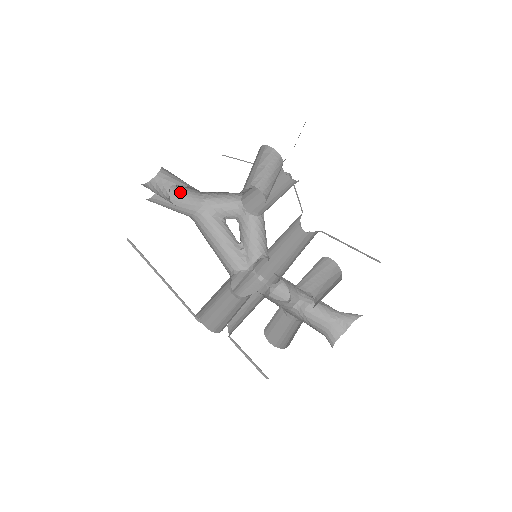
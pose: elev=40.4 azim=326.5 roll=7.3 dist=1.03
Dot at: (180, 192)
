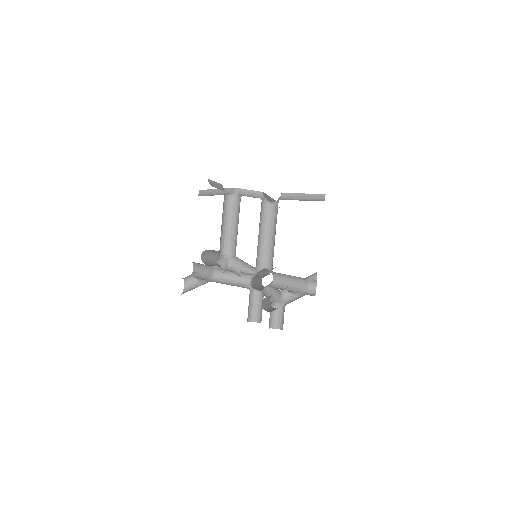
Dot at: (199, 263)
